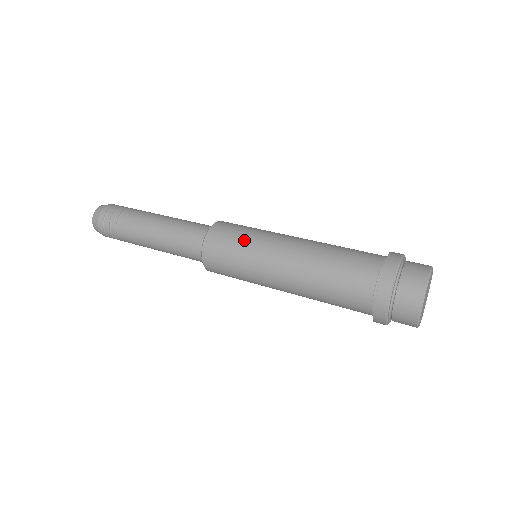
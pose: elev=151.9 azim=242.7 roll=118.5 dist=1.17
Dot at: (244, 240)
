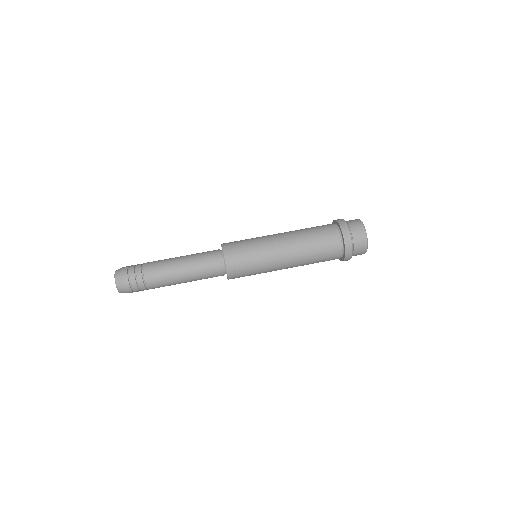
Dot at: (254, 257)
